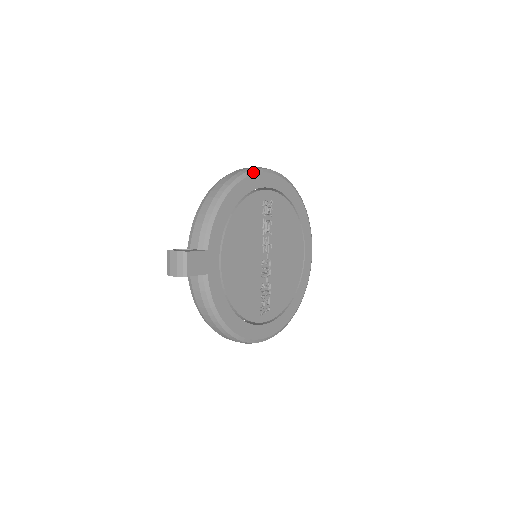
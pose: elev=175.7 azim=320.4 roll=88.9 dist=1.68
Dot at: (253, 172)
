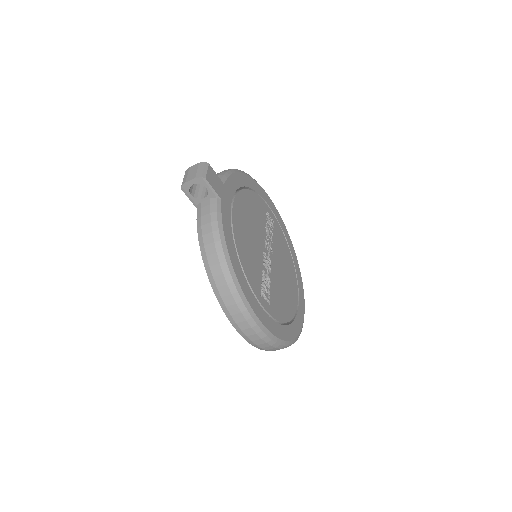
Dot at: occluded
